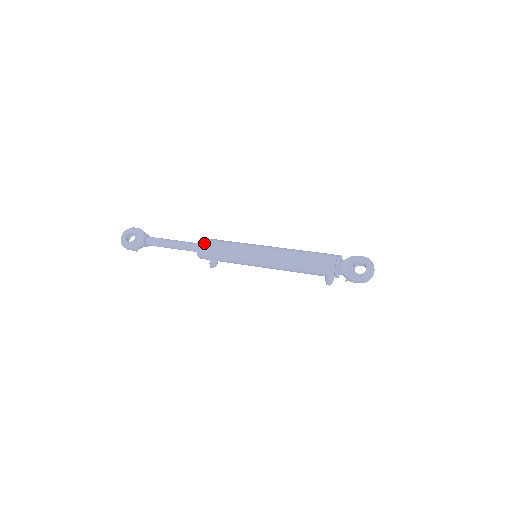
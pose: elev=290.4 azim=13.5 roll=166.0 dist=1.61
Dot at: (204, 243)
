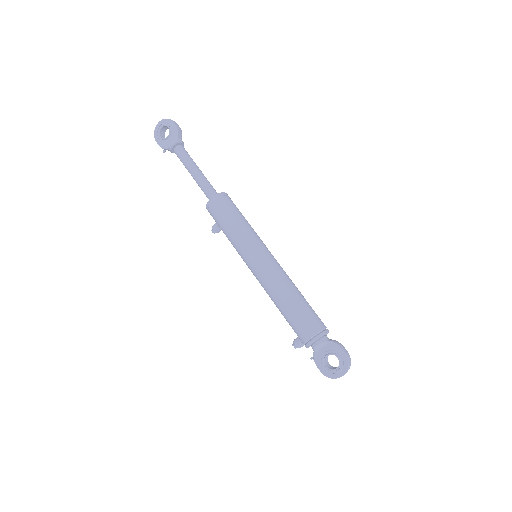
Dot at: (215, 204)
